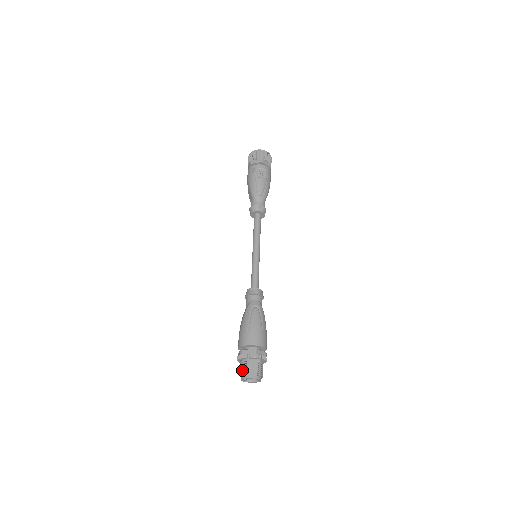
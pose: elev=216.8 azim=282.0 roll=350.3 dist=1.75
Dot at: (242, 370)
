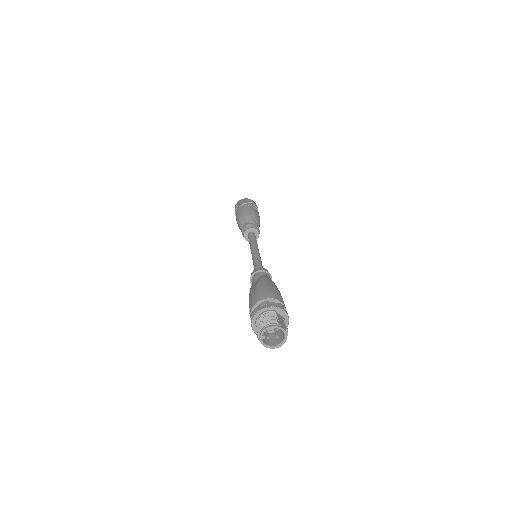
Dot at: (267, 318)
